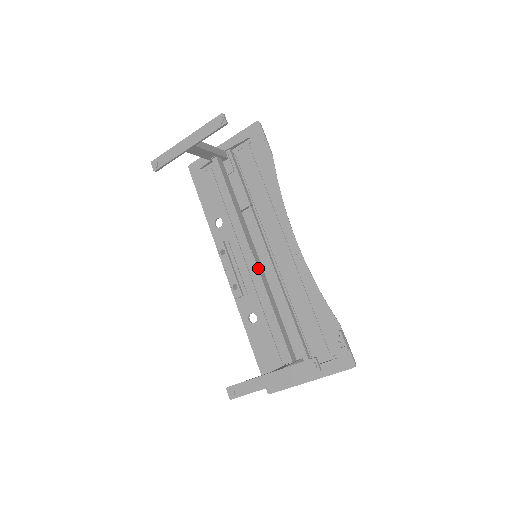
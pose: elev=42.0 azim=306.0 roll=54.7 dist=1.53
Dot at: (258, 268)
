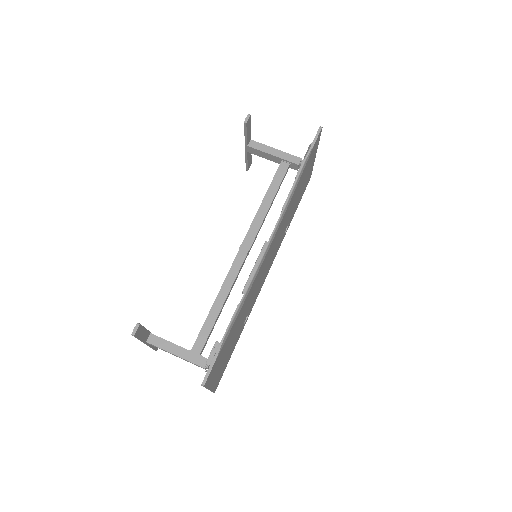
Dot at: (234, 261)
